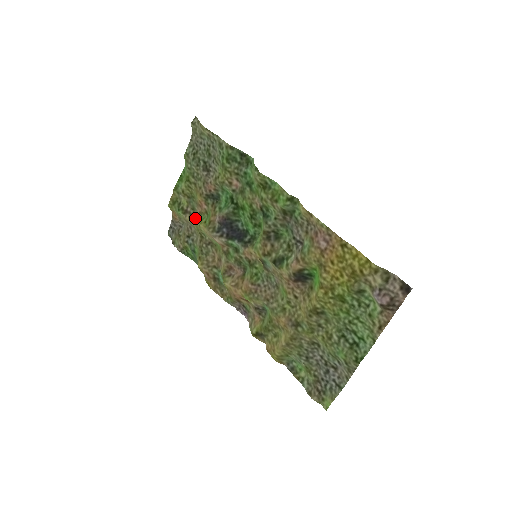
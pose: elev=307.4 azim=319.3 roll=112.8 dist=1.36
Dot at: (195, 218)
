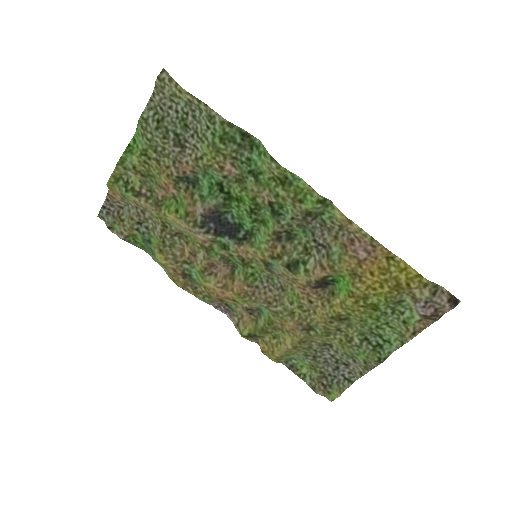
Dot at: (156, 204)
